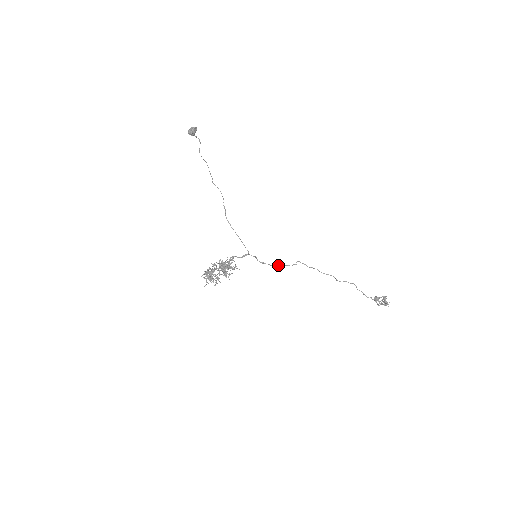
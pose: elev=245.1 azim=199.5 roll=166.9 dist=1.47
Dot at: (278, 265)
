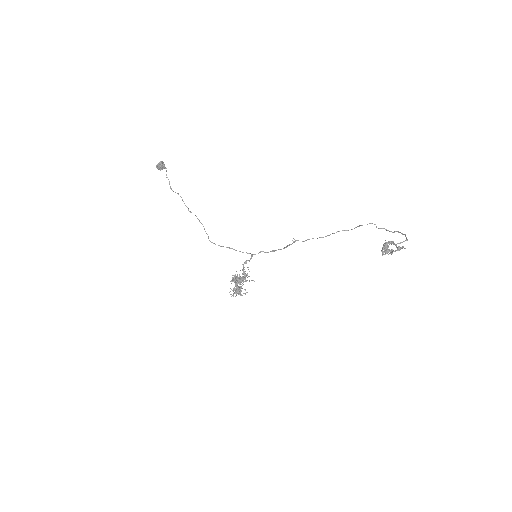
Dot at: (284, 248)
